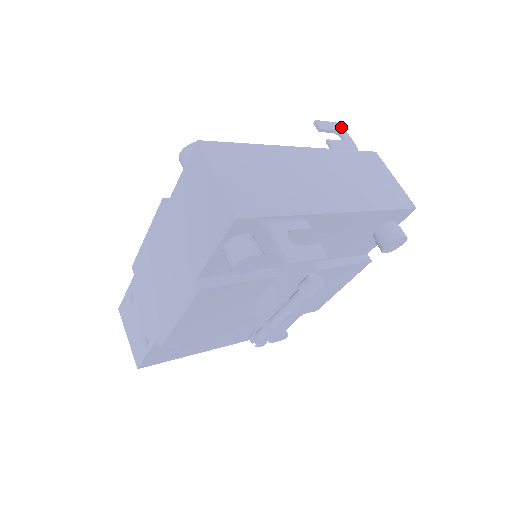
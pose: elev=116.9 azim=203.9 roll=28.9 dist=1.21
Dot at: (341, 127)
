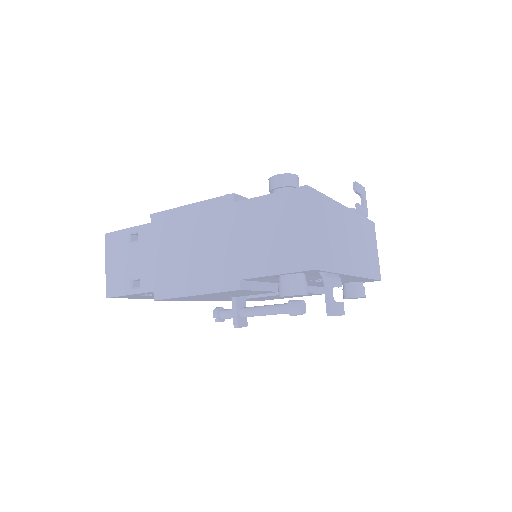
Dot at: (365, 192)
